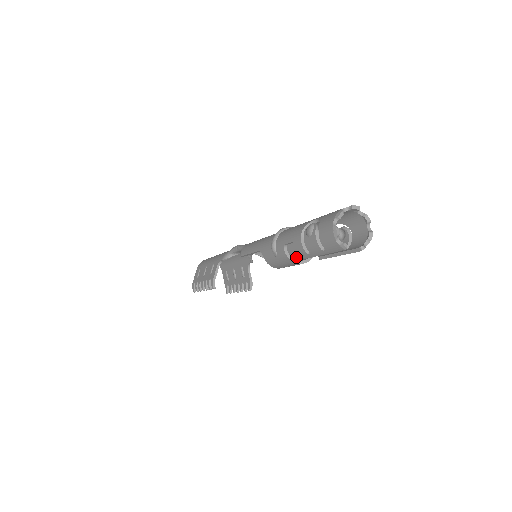
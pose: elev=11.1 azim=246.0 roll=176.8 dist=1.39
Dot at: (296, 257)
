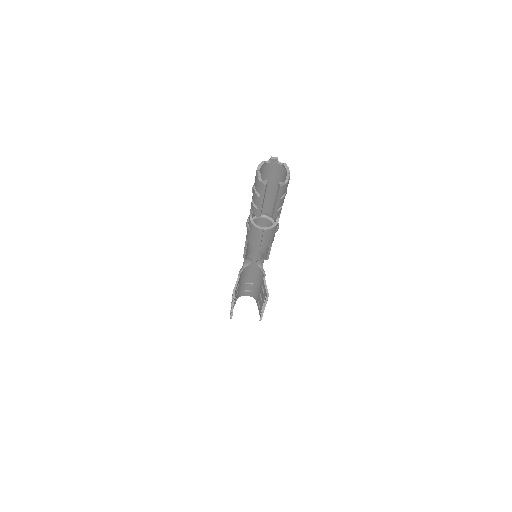
Dot at: occluded
